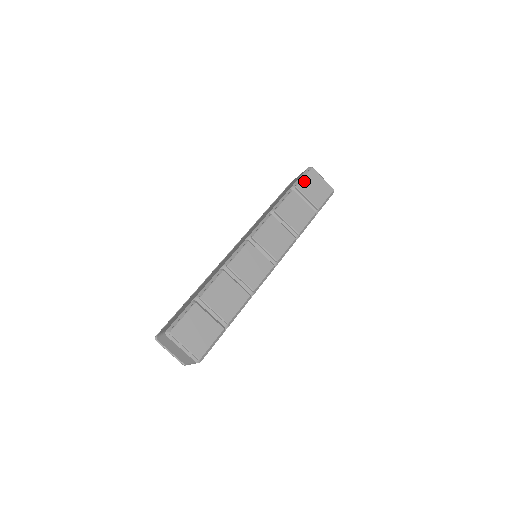
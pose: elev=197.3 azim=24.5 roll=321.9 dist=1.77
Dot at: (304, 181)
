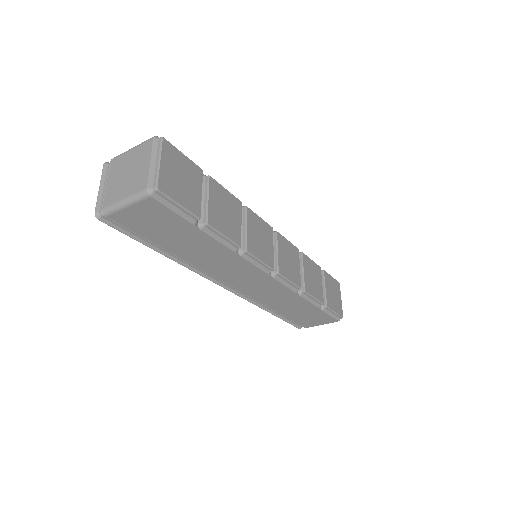
Dot at: (330, 278)
